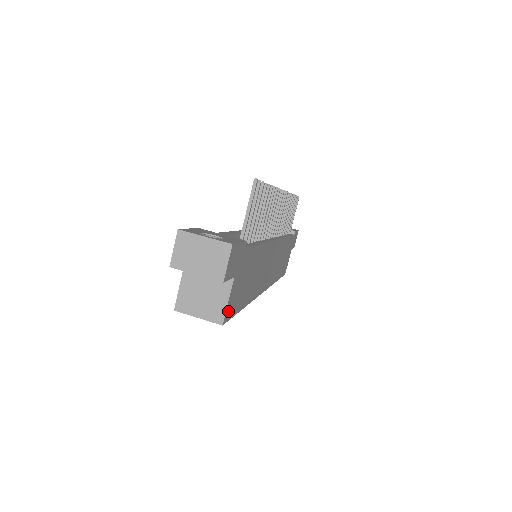
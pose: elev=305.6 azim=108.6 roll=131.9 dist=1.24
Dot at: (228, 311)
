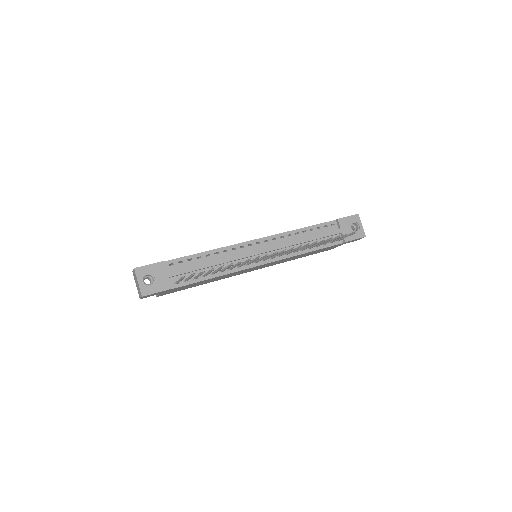
Dot at: occluded
